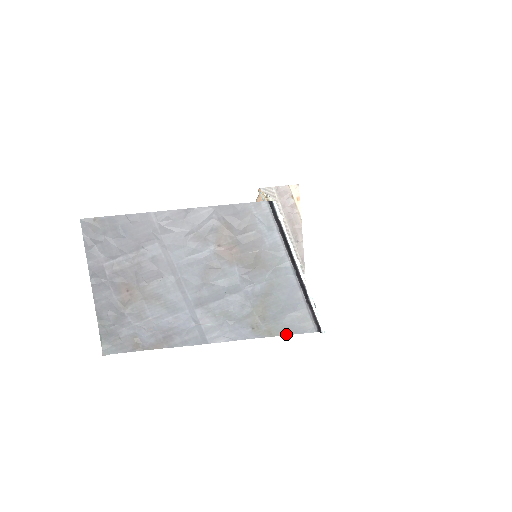
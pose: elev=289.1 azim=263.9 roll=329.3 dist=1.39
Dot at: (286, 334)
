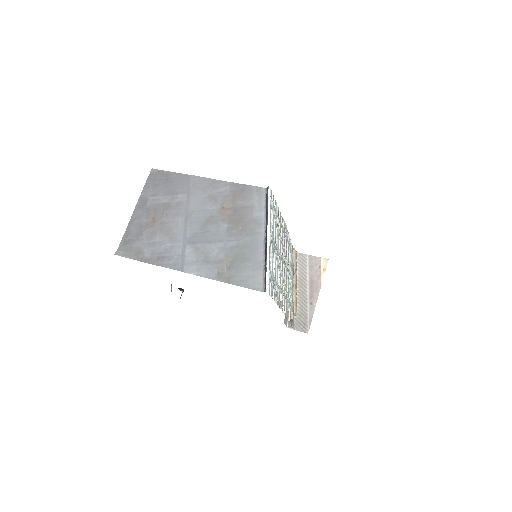
Dot at: (240, 285)
